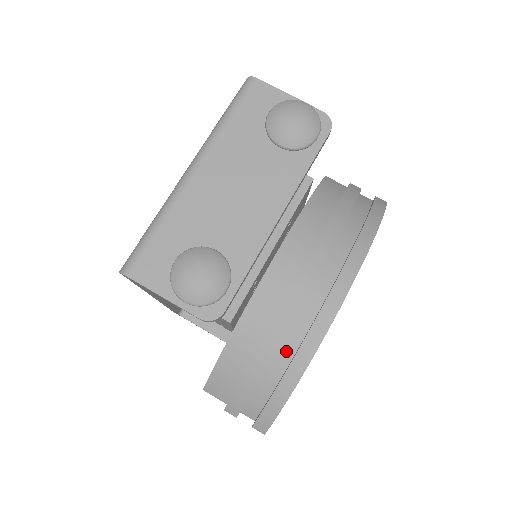
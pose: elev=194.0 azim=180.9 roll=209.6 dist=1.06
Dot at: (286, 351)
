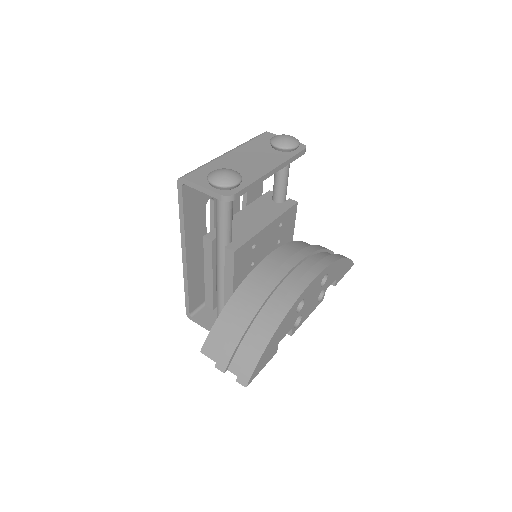
Dot at: (271, 307)
